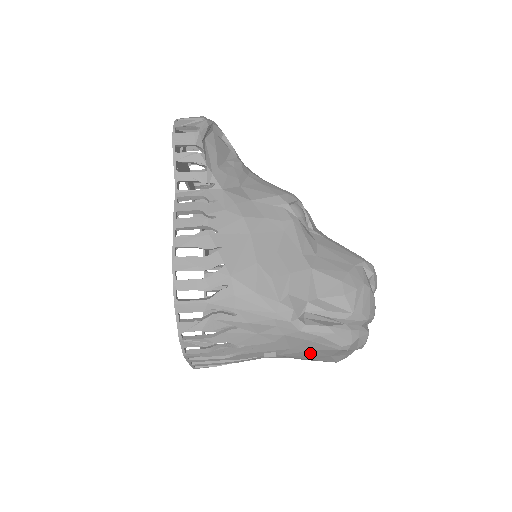
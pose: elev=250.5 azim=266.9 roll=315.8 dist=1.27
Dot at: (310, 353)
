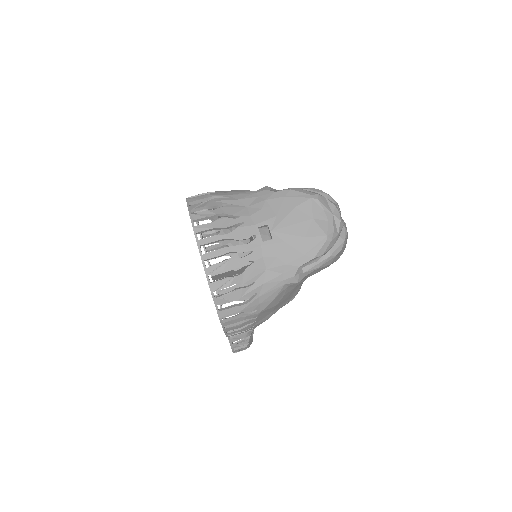
Dot at: (294, 217)
